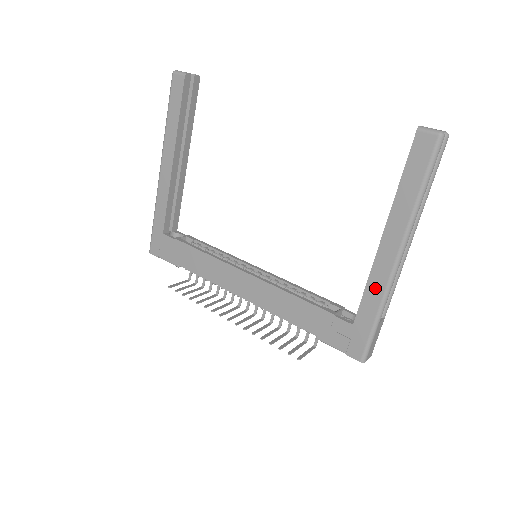
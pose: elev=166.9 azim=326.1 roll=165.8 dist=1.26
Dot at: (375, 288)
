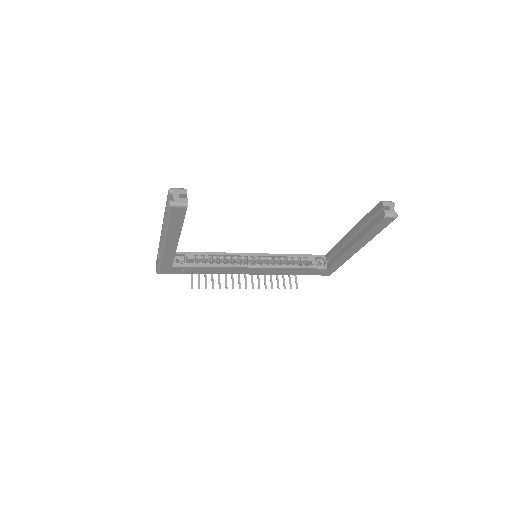
Dot at: (343, 259)
